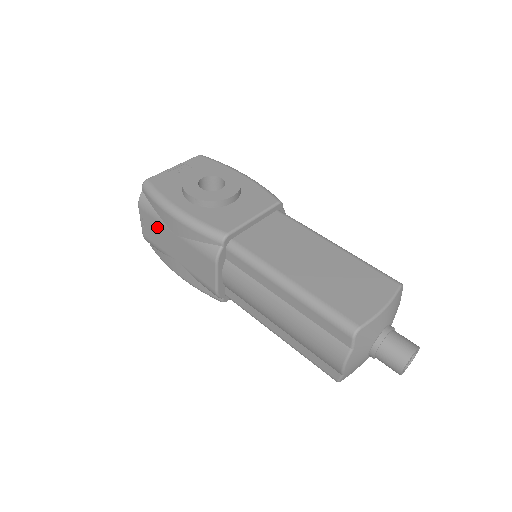
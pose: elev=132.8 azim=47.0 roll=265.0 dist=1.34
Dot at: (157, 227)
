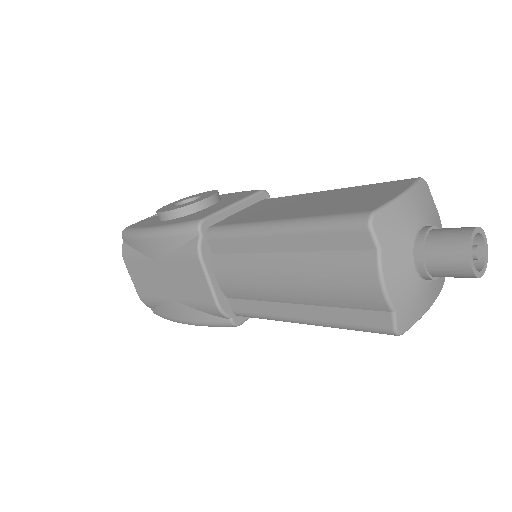
Dot at: (144, 270)
